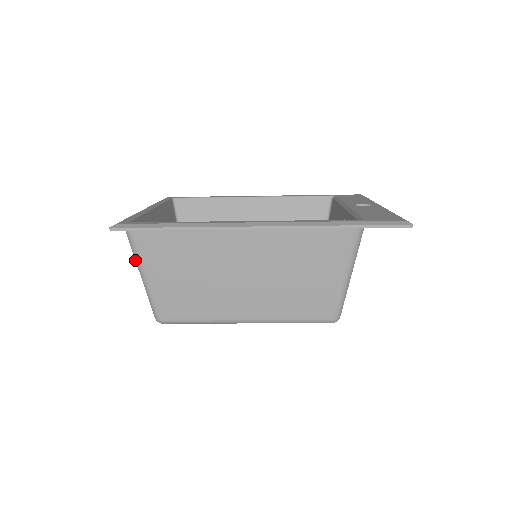
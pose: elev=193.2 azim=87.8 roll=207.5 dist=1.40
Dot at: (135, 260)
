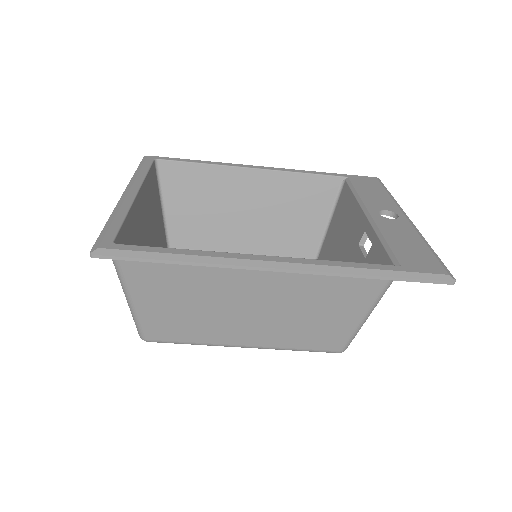
Dot at: (120, 281)
